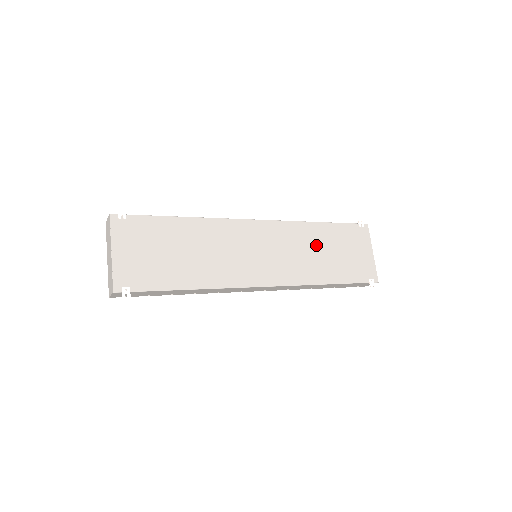
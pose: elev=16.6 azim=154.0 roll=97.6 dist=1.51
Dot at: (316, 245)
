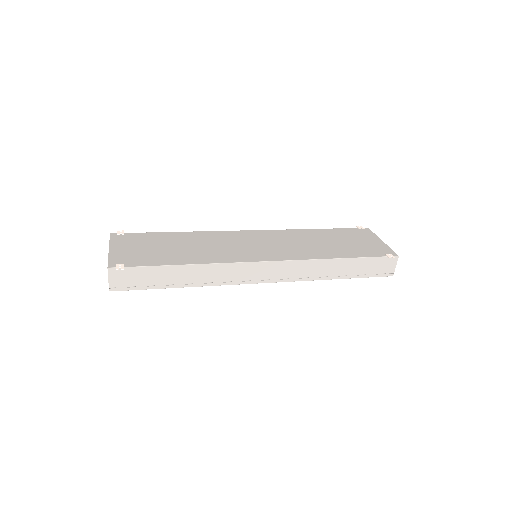
Dot at: (315, 239)
